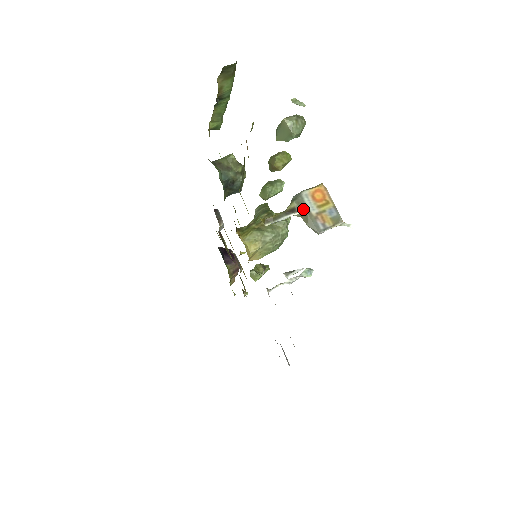
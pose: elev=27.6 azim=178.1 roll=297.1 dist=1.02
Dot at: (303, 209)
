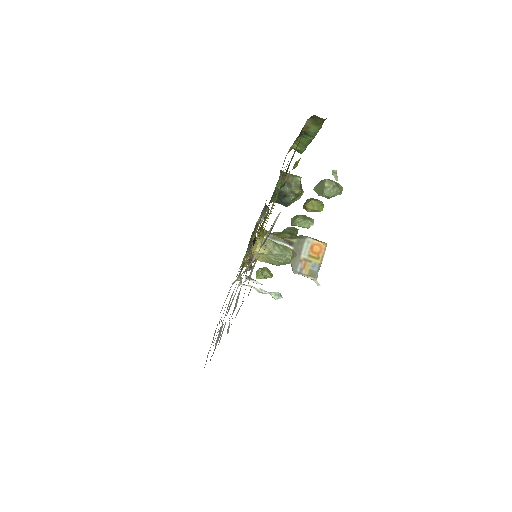
Dot at: (298, 248)
